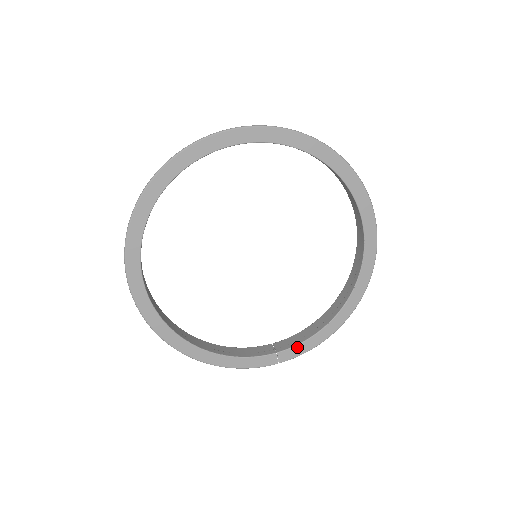
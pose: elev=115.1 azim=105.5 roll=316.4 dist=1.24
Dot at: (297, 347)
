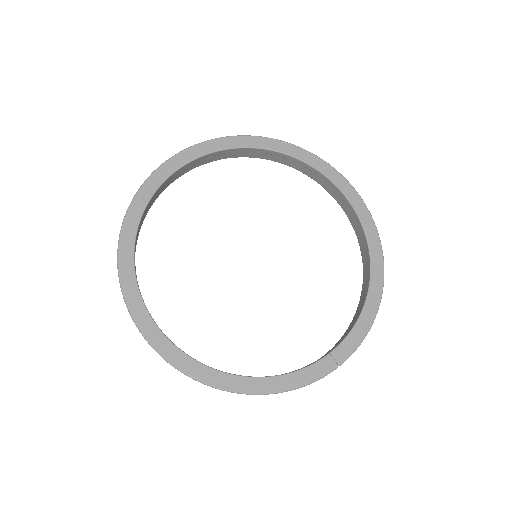
Dot at: (348, 338)
